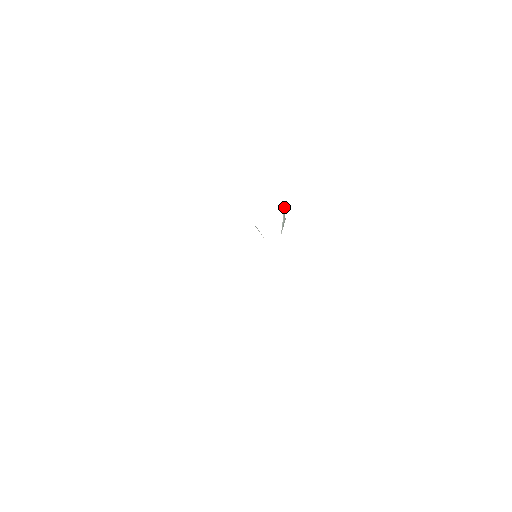
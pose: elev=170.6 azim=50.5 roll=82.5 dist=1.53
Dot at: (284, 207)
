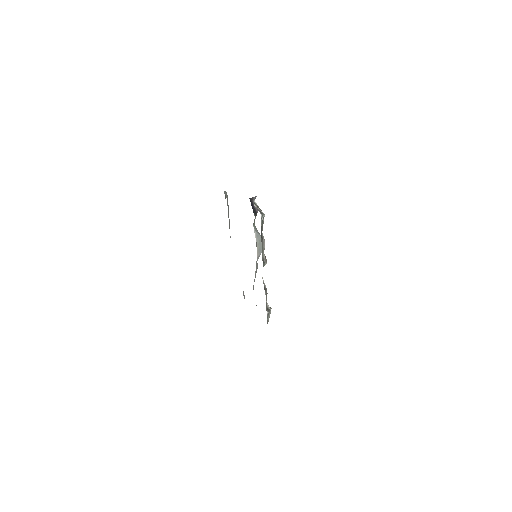
Dot at: (261, 215)
